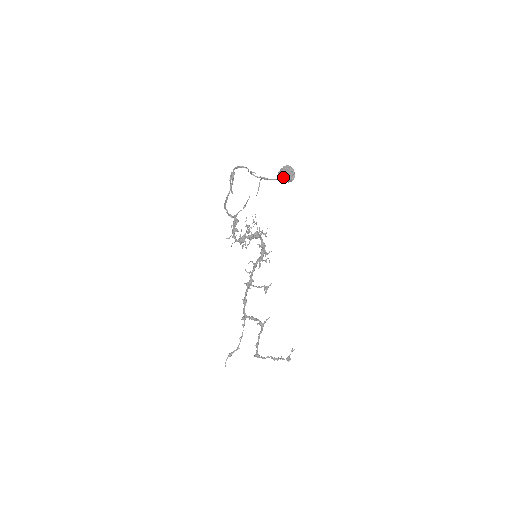
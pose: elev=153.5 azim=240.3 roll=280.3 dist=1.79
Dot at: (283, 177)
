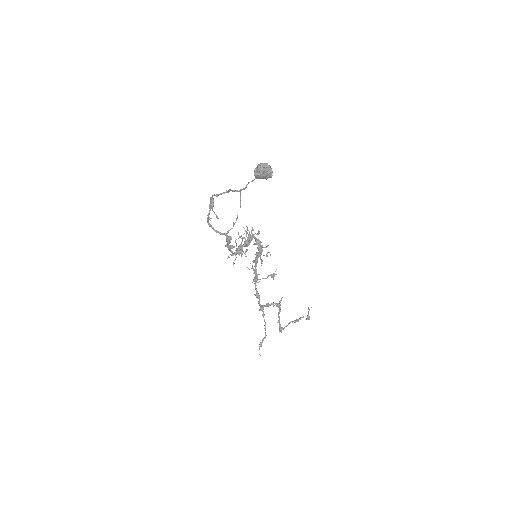
Dot at: (261, 177)
